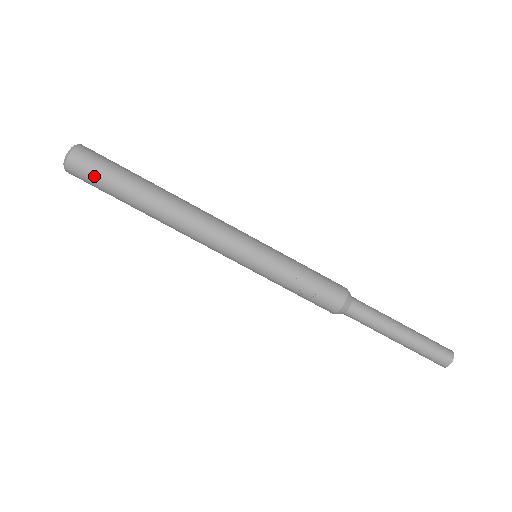
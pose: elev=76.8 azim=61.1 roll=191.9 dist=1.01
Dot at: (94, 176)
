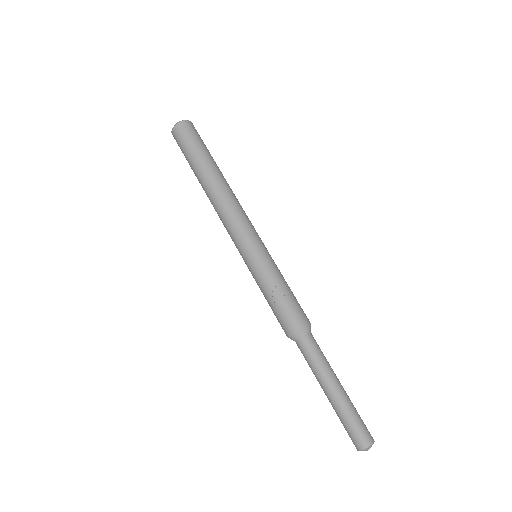
Dot at: (187, 140)
